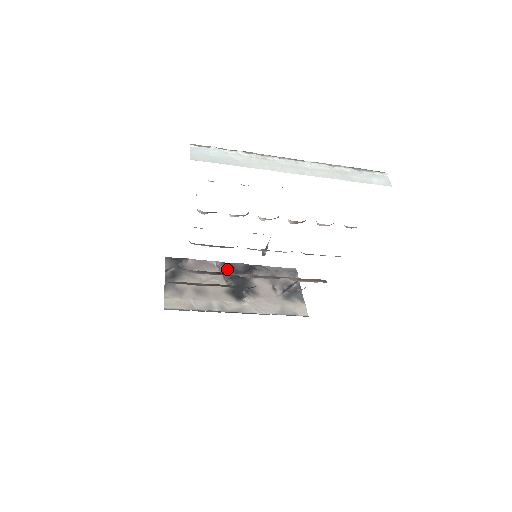
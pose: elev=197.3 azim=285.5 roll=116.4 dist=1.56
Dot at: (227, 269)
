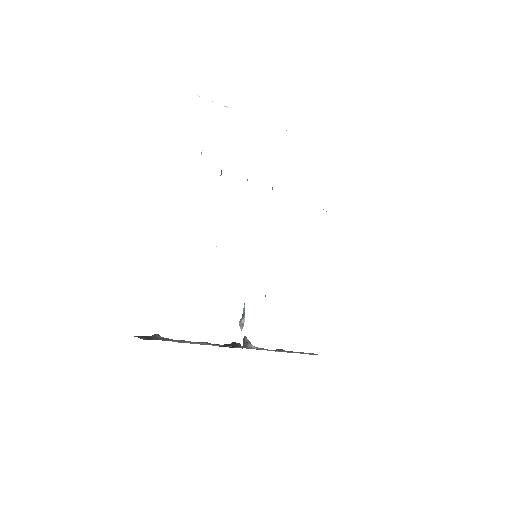
Dot at: occluded
